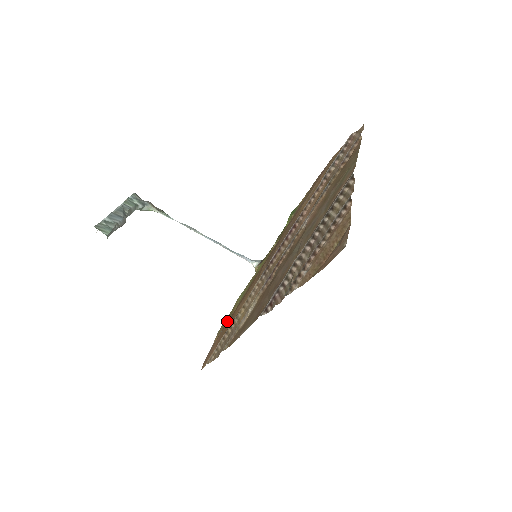
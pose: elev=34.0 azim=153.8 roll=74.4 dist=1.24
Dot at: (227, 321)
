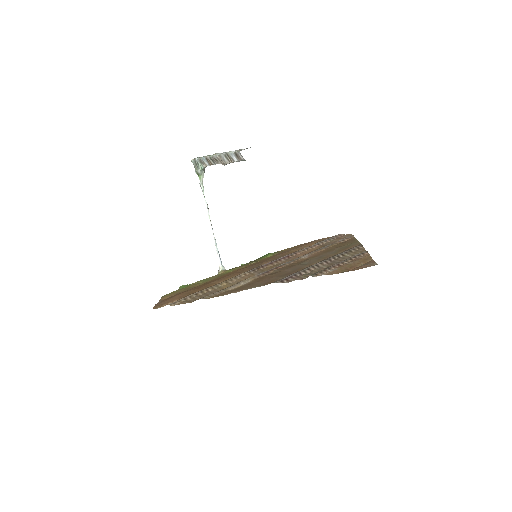
Dot at: (187, 289)
